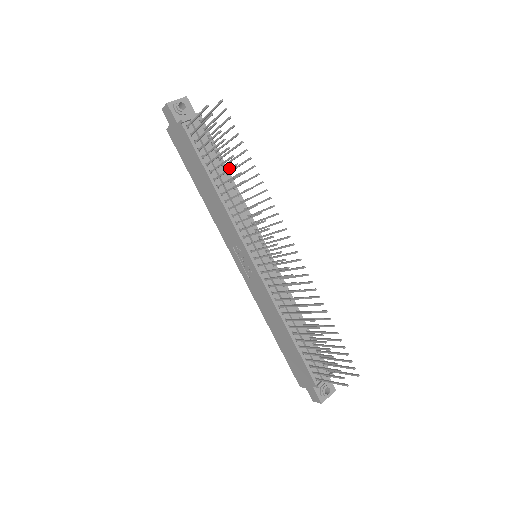
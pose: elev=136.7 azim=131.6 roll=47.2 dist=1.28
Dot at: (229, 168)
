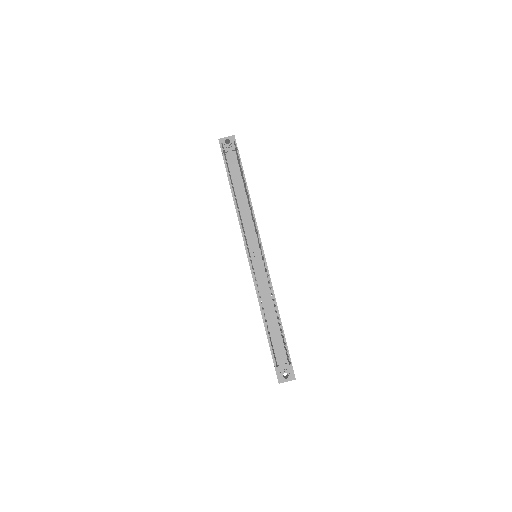
Dot at: occluded
